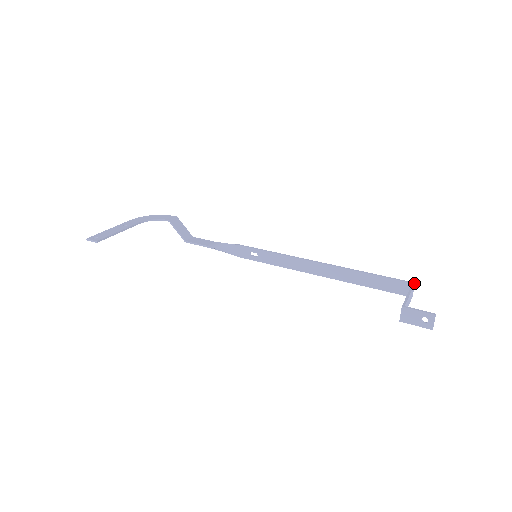
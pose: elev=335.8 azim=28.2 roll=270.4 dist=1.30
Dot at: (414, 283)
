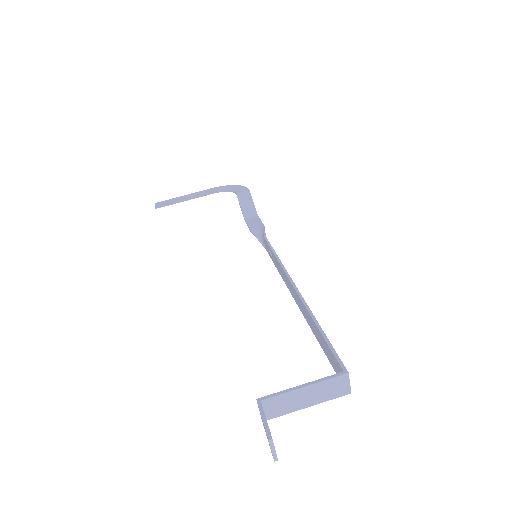
Dot at: (345, 372)
